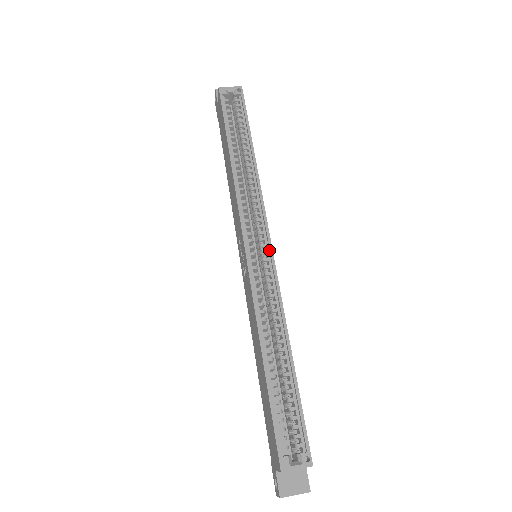
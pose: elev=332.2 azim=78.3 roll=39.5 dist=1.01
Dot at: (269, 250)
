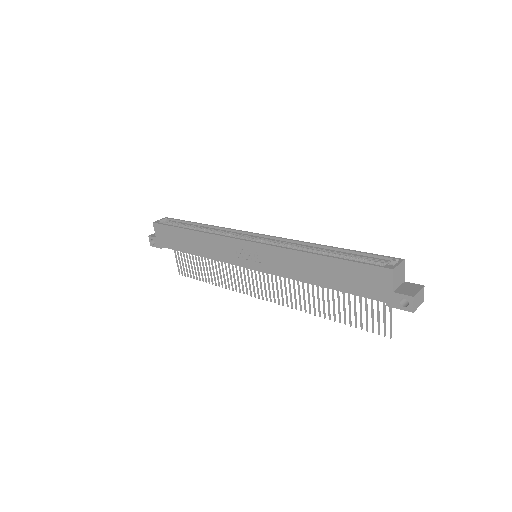
Dot at: (261, 236)
